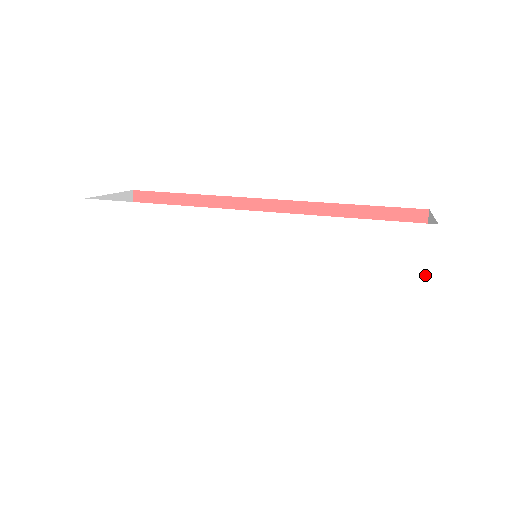
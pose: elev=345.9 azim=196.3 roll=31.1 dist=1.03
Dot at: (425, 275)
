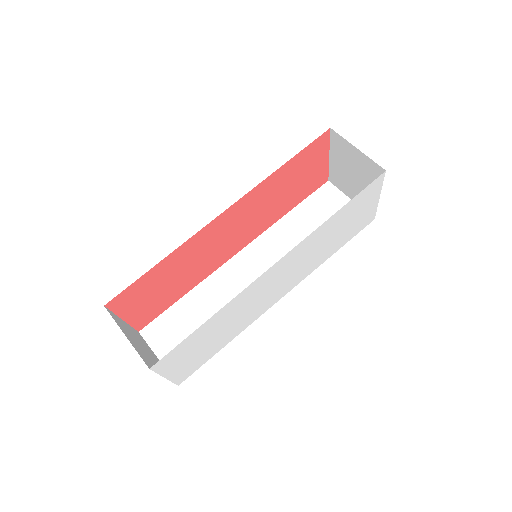
Dot at: (378, 194)
